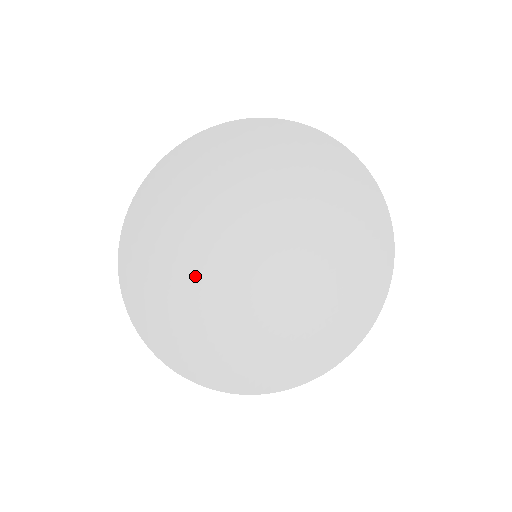
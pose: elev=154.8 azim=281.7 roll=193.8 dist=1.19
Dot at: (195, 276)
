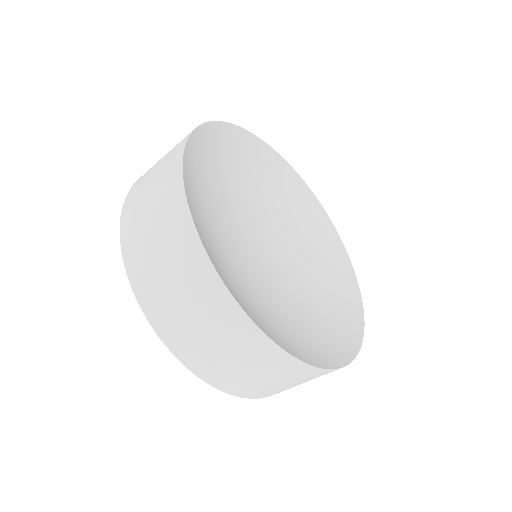
Dot at: (232, 257)
